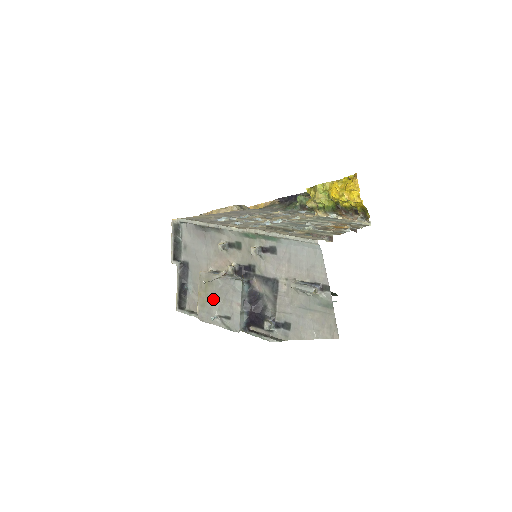
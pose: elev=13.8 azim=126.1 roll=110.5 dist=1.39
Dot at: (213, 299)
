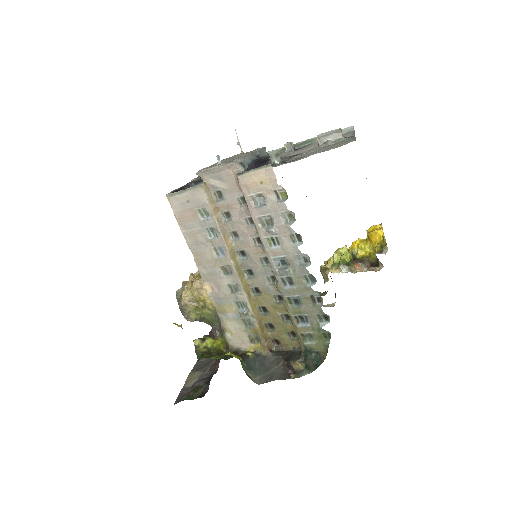
Dot at: occluded
